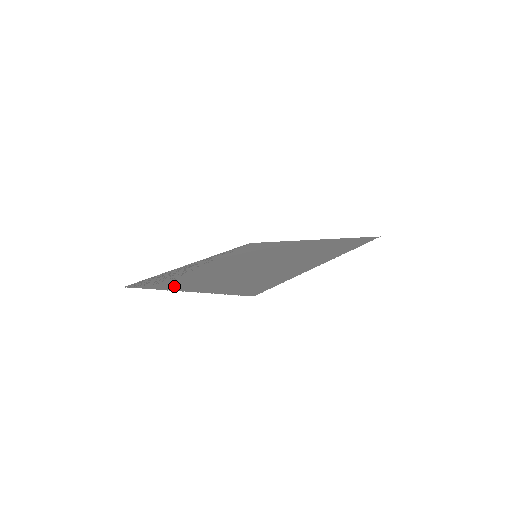
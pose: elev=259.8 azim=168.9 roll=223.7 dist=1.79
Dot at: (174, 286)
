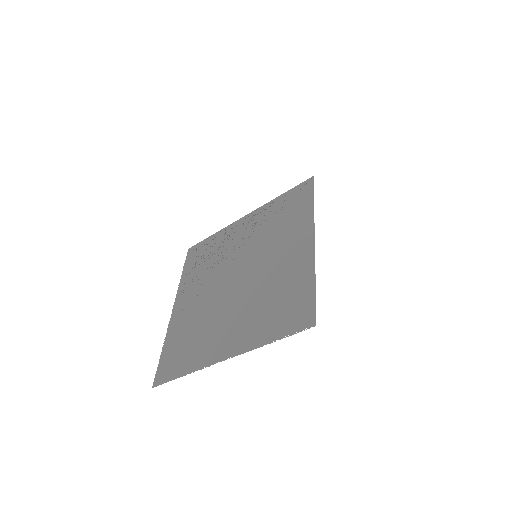
Dot at: (182, 292)
